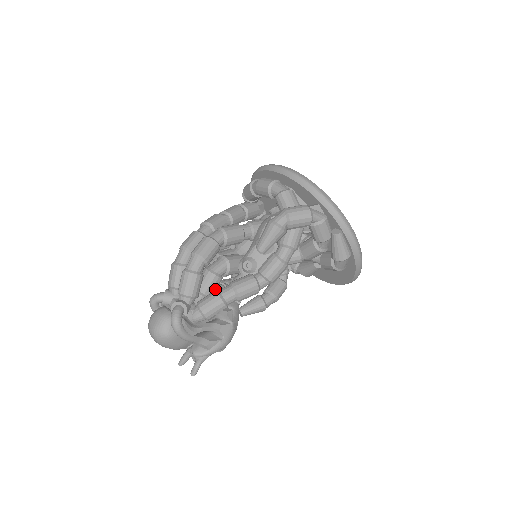
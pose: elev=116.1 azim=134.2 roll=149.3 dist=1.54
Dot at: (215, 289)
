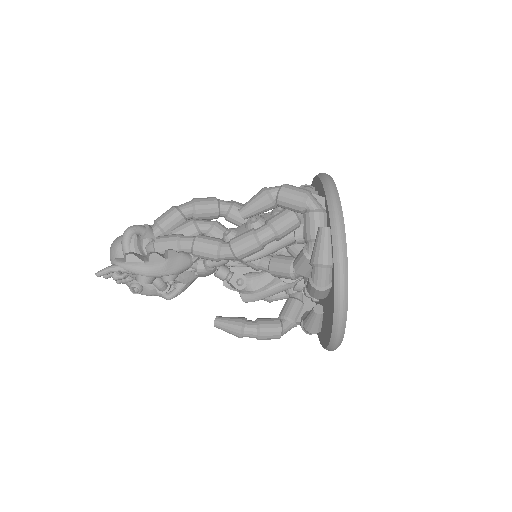
Dot at: occluded
